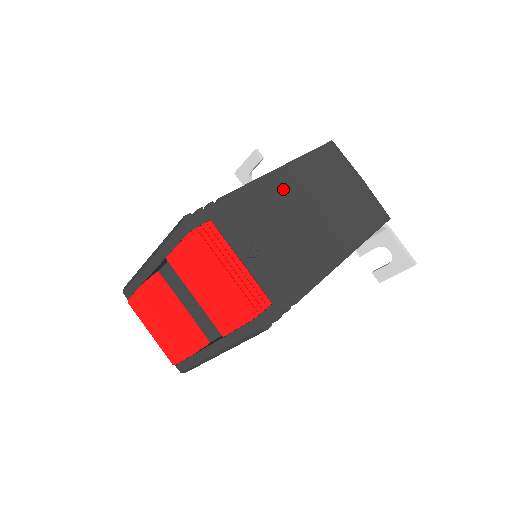
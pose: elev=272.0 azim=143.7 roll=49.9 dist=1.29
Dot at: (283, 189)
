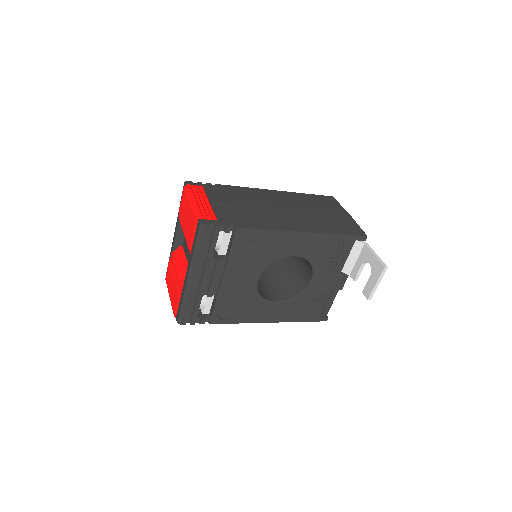
Dot at: (268, 196)
